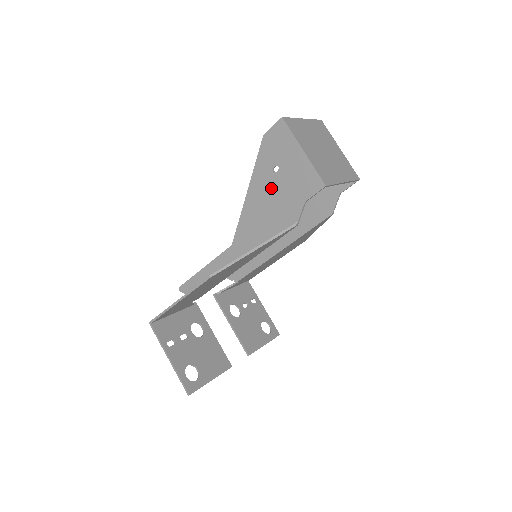
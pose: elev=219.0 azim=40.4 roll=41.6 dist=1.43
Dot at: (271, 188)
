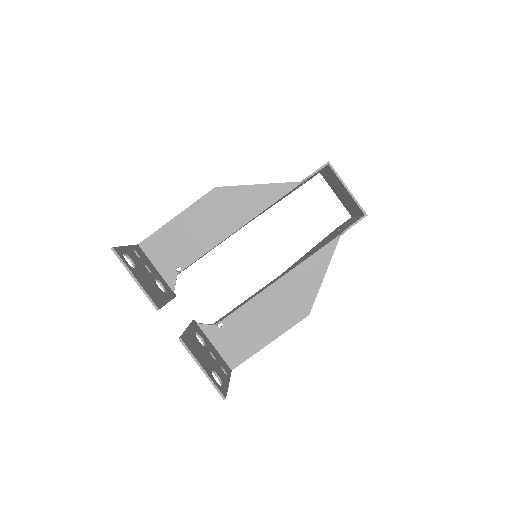
Dot at: occluded
